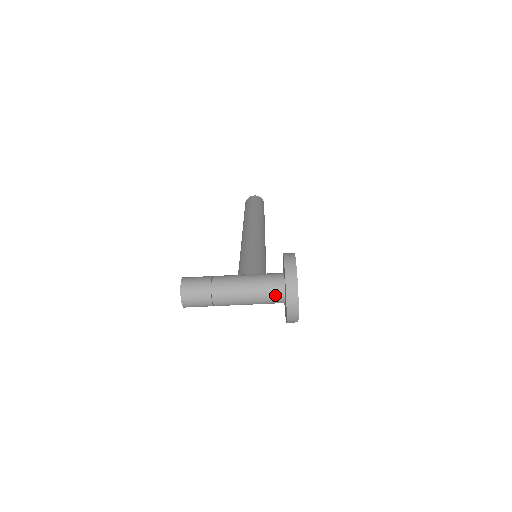
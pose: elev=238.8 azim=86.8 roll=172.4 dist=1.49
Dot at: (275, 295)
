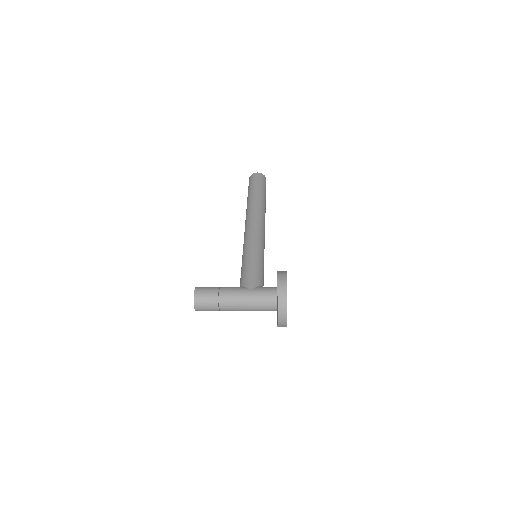
Dot at: (269, 307)
